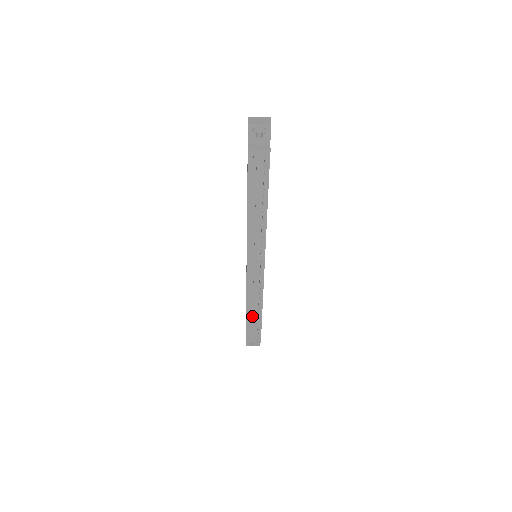
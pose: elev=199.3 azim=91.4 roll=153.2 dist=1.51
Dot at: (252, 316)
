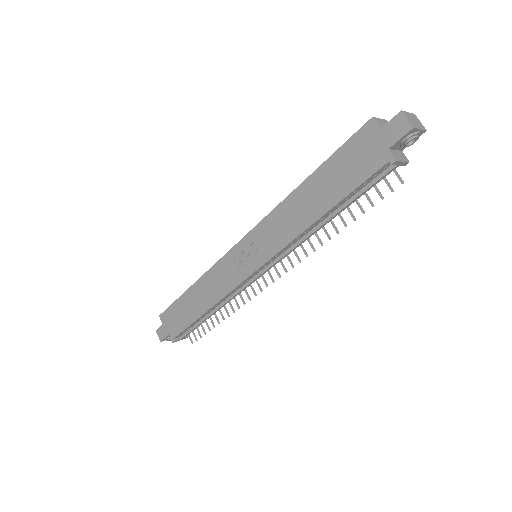
Dot at: (204, 316)
